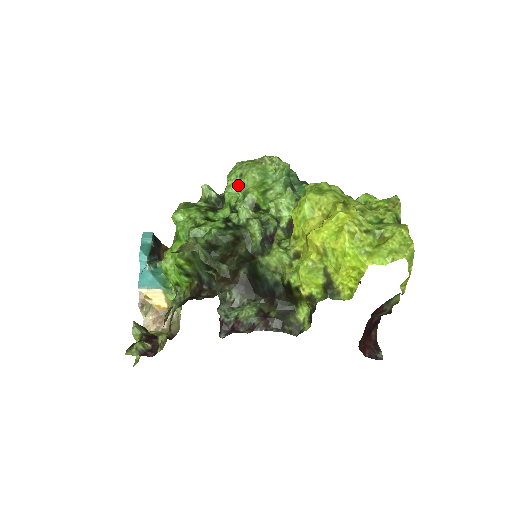
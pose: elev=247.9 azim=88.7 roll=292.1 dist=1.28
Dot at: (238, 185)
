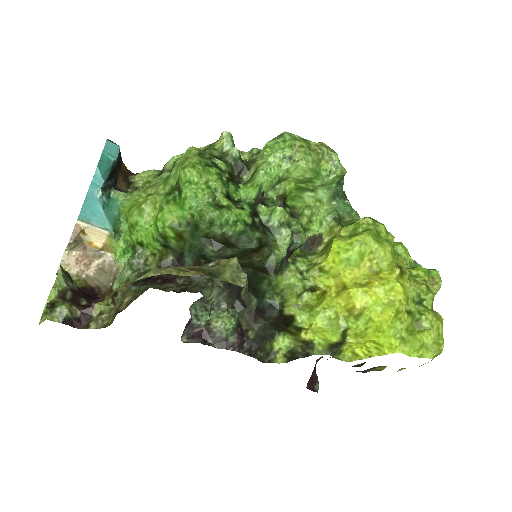
Dot at: (280, 168)
